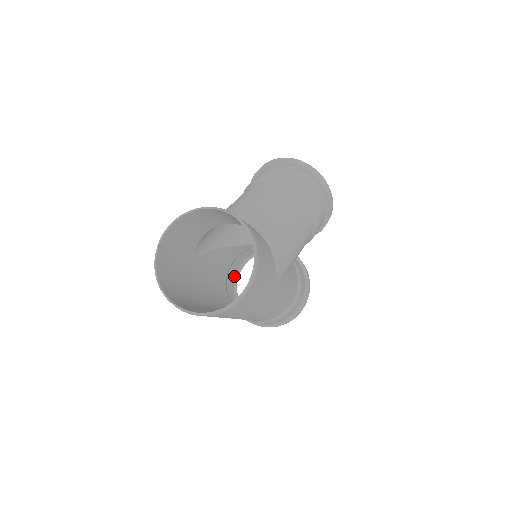
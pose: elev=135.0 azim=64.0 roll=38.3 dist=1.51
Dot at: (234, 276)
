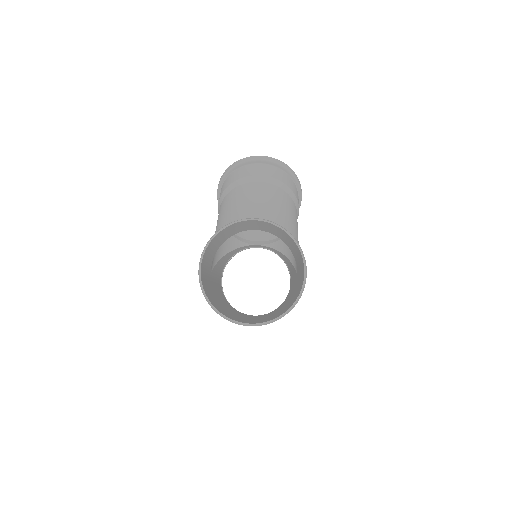
Dot at: occluded
